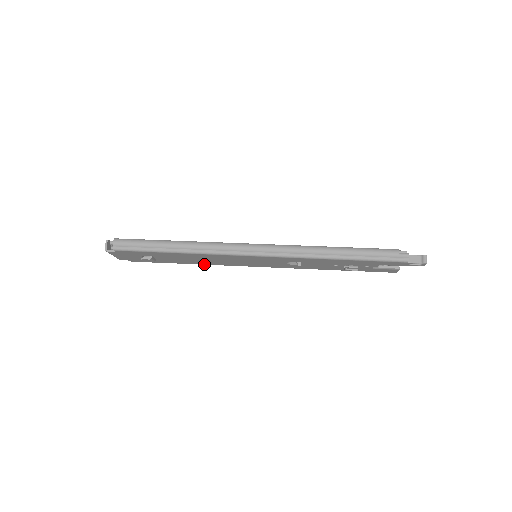
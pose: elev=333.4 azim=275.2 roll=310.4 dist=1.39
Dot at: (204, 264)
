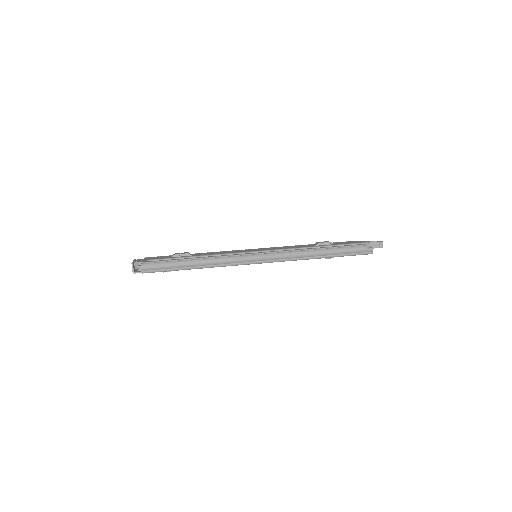
Dot at: occluded
